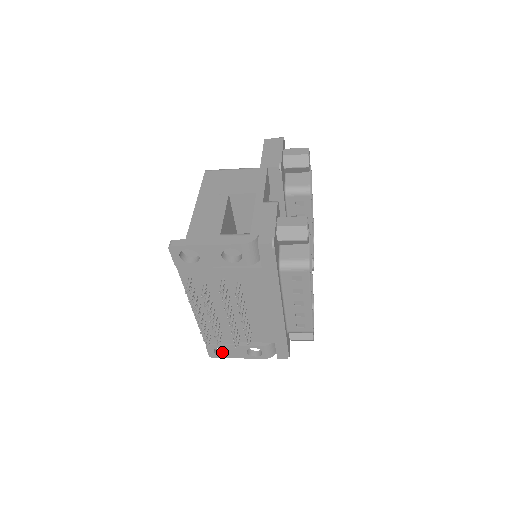
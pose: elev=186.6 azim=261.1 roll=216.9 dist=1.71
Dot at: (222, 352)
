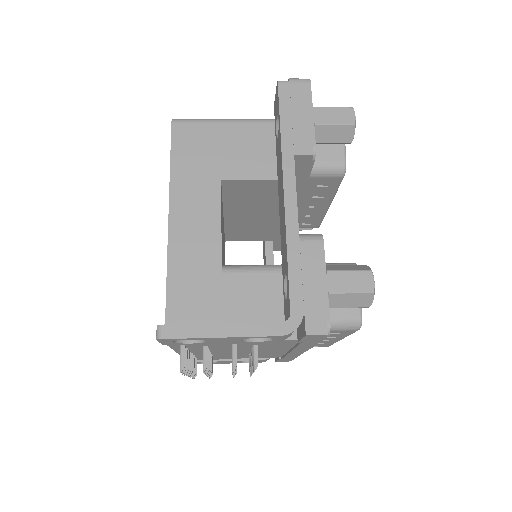
Dot at: occluded
